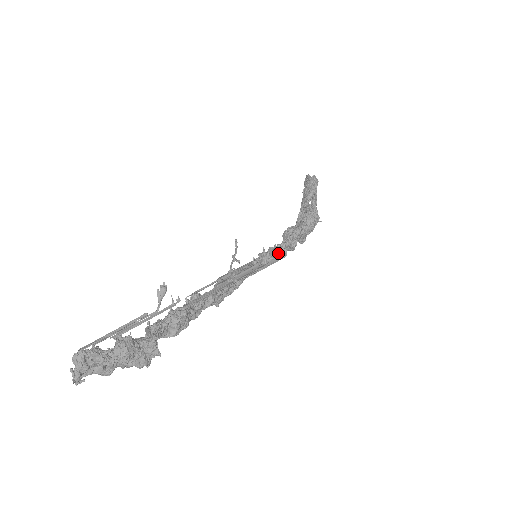
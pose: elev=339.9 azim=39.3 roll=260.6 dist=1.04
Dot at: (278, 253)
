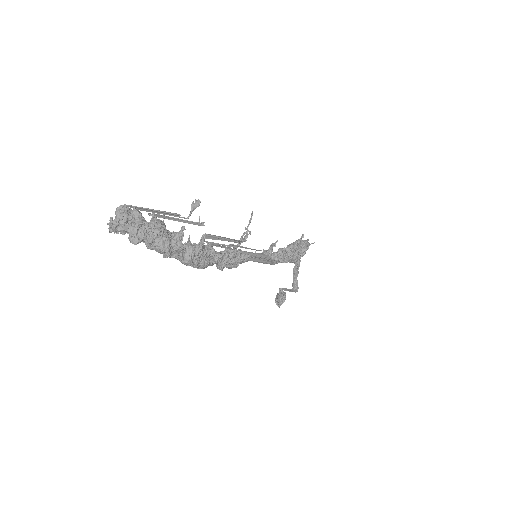
Dot at: (276, 255)
